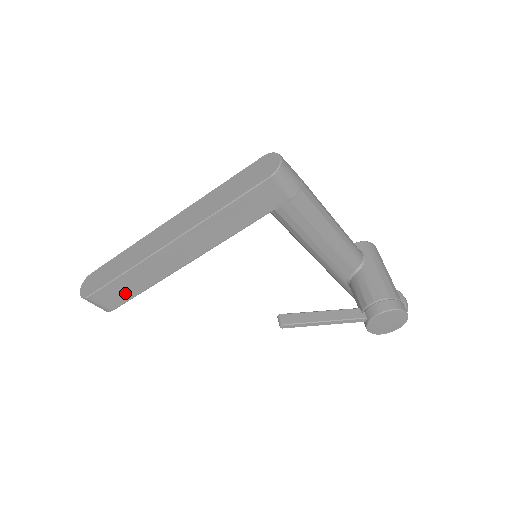
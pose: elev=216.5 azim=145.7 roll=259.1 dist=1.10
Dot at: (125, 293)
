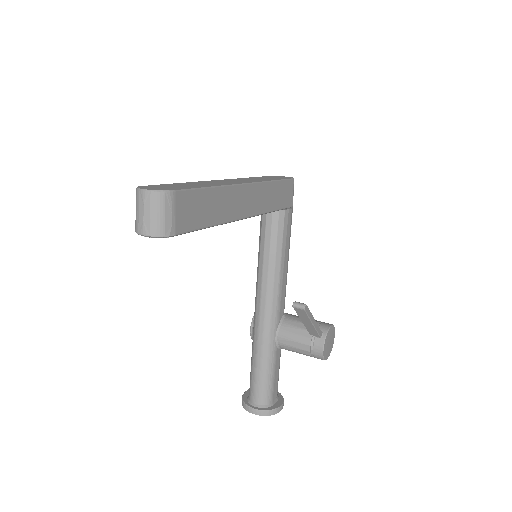
Dot at: (198, 216)
